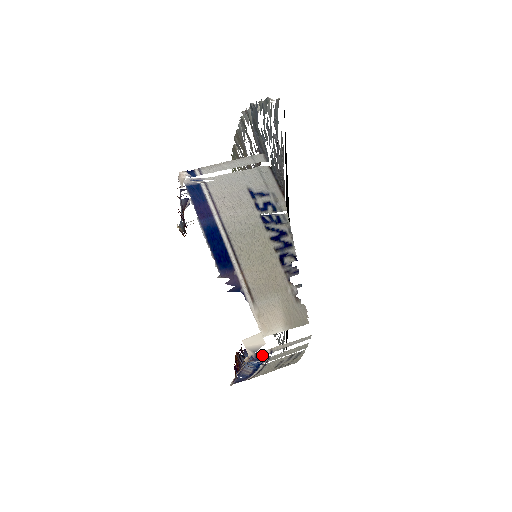
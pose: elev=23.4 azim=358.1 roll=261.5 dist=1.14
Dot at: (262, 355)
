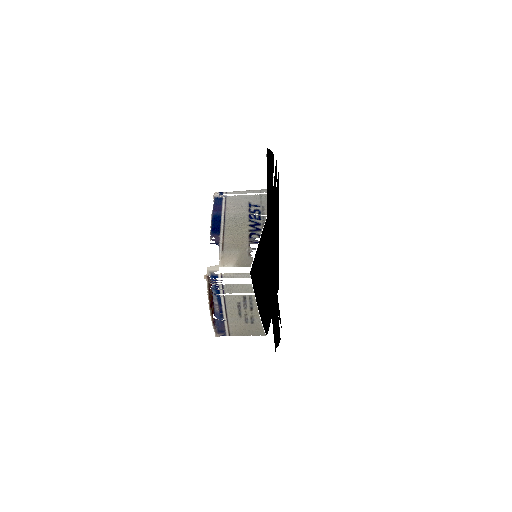
Dot at: (216, 277)
